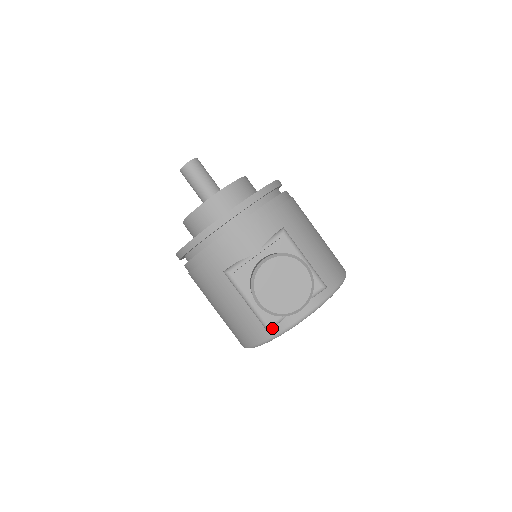
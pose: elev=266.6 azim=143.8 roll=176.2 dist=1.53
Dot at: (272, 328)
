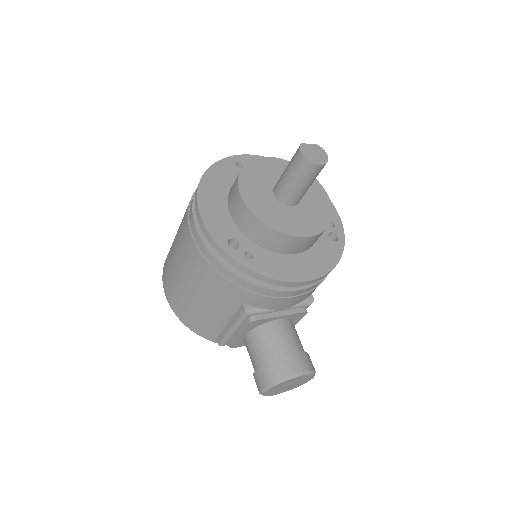
Dot at: occluded
